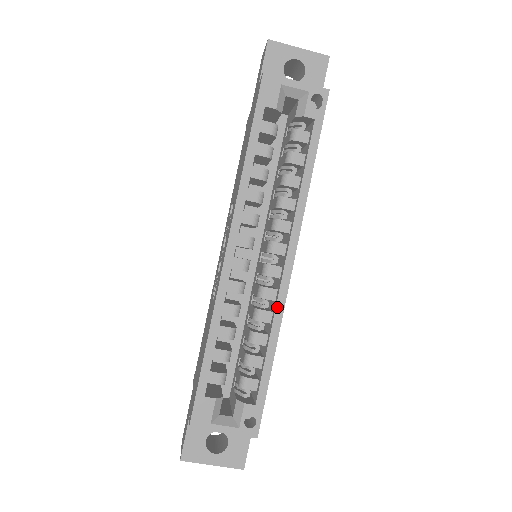
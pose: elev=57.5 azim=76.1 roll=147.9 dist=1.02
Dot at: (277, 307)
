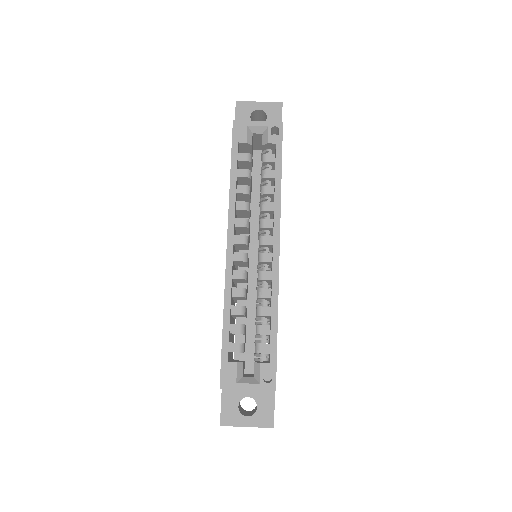
Dot at: (273, 283)
